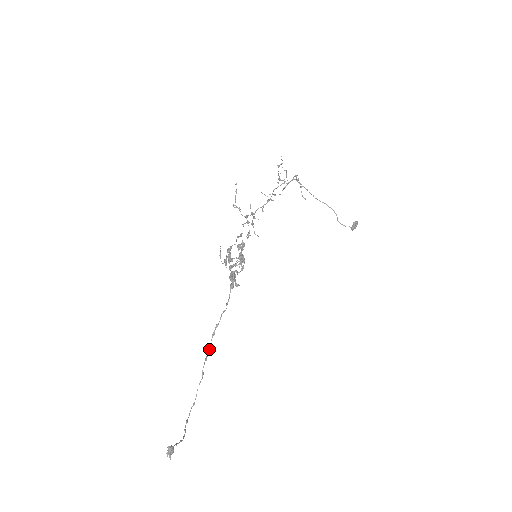
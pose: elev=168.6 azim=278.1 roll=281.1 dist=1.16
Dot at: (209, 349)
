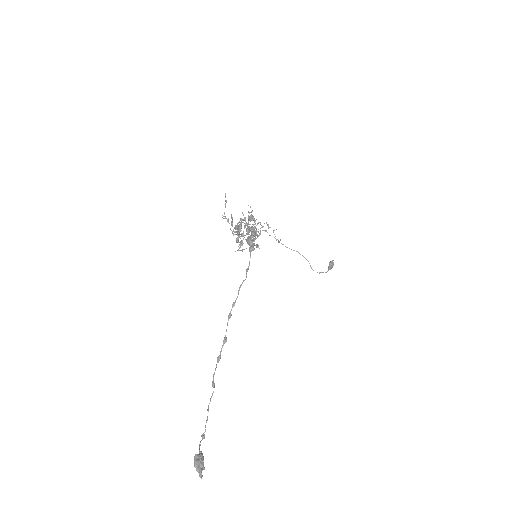
Dot at: (225, 337)
